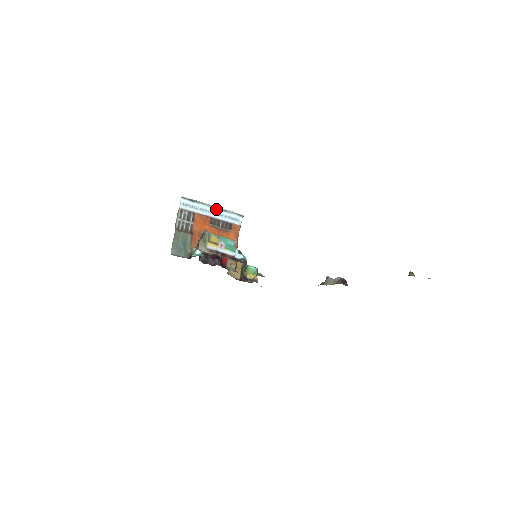
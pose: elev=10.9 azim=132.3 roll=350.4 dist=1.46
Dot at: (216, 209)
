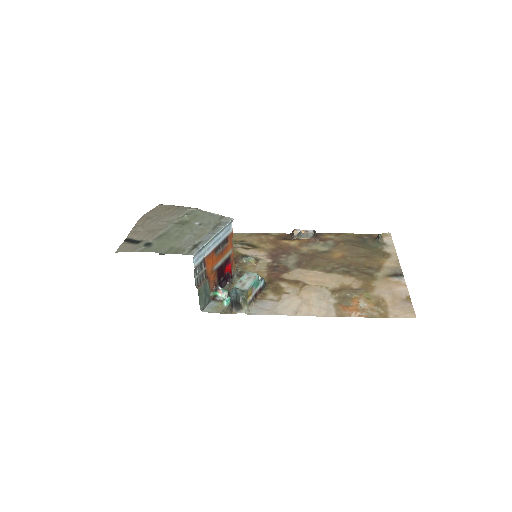
Dot at: (216, 237)
